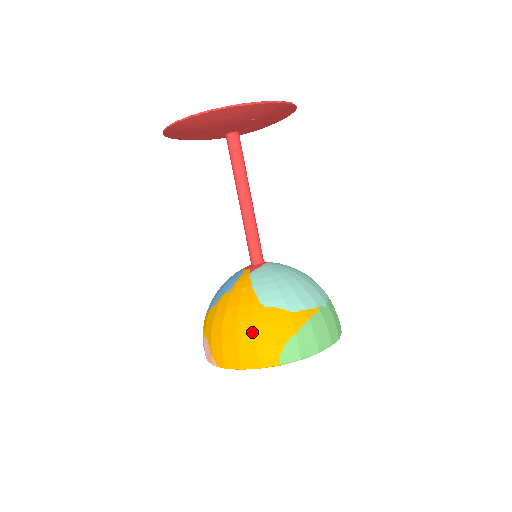
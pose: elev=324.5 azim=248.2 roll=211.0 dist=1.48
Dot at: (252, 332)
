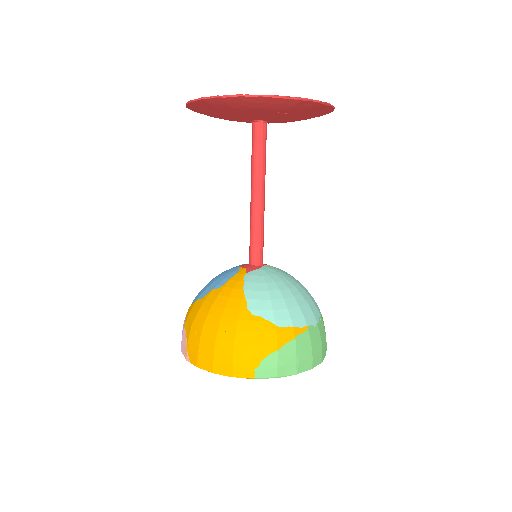
Dot at: (232, 338)
